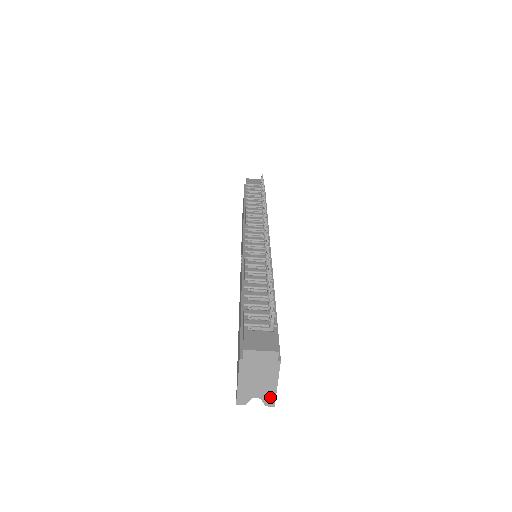
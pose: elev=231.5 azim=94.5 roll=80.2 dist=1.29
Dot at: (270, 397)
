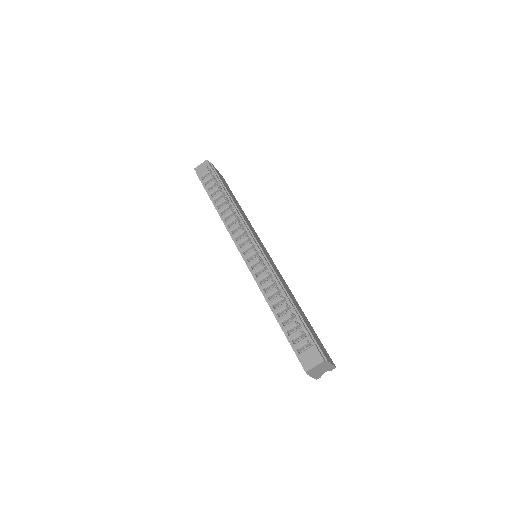
Dot at: (331, 368)
